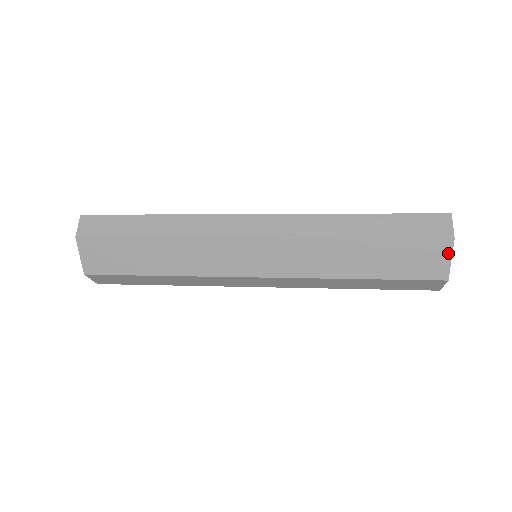
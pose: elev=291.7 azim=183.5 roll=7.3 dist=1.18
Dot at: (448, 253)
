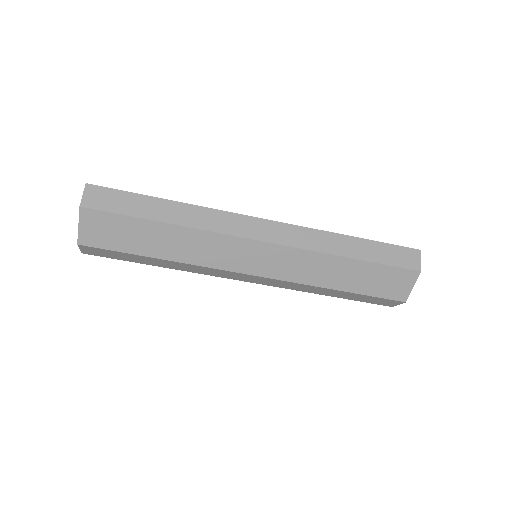
Dot at: (413, 282)
